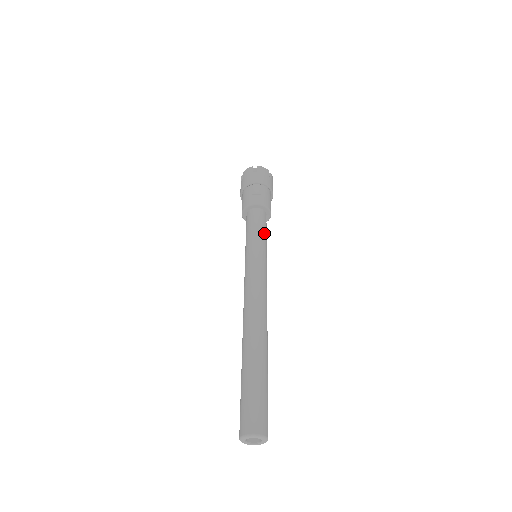
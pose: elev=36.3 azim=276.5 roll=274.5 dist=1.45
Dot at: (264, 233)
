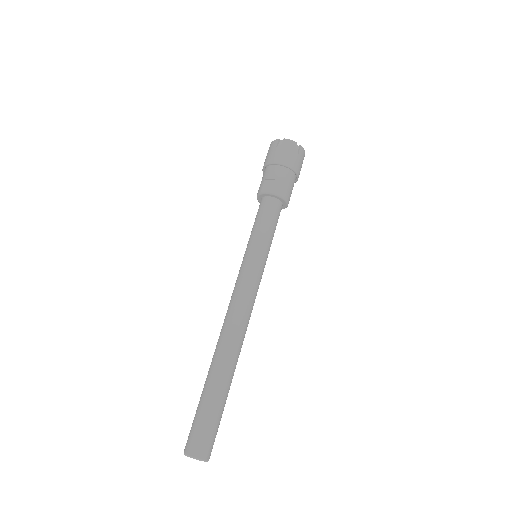
Dot at: (269, 230)
